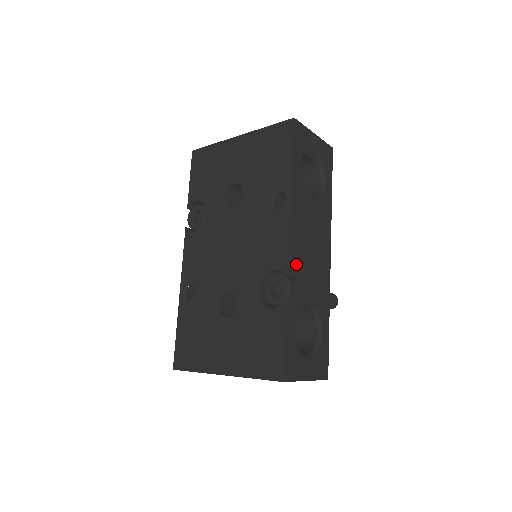
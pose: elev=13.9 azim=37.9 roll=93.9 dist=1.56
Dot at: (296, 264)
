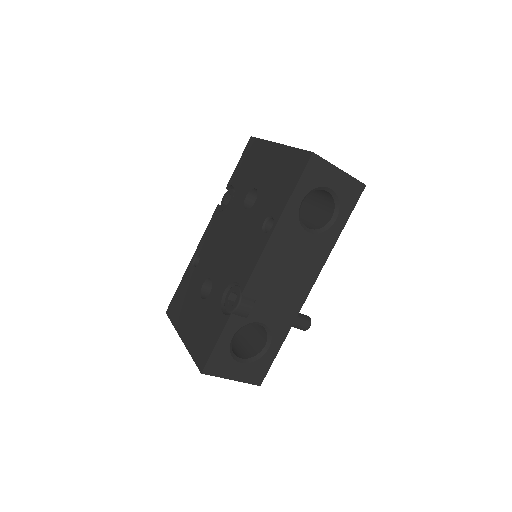
Dot at: (257, 287)
